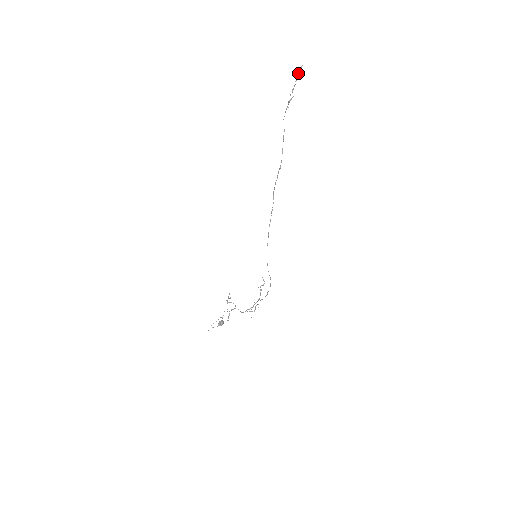
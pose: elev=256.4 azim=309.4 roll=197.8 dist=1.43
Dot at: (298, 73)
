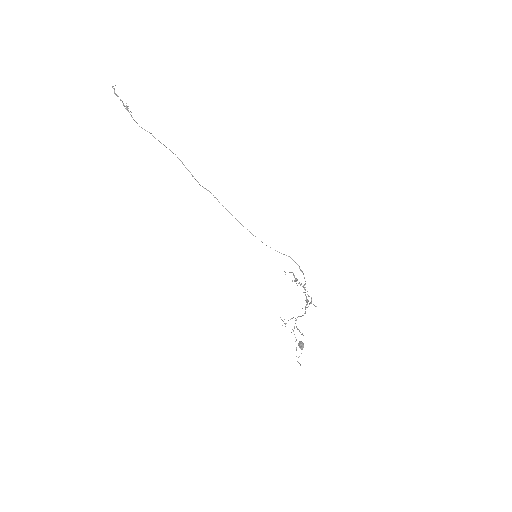
Dot at: (116, 95)
